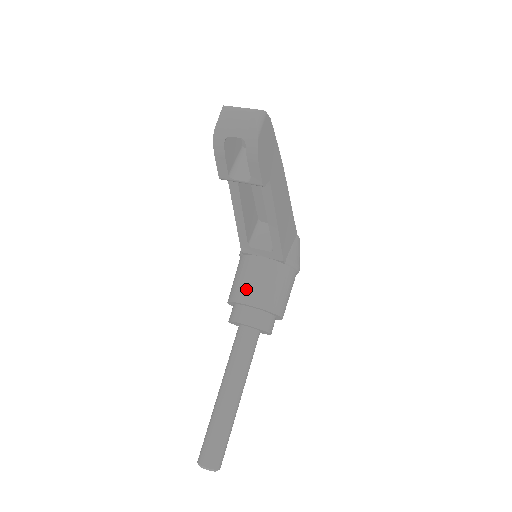
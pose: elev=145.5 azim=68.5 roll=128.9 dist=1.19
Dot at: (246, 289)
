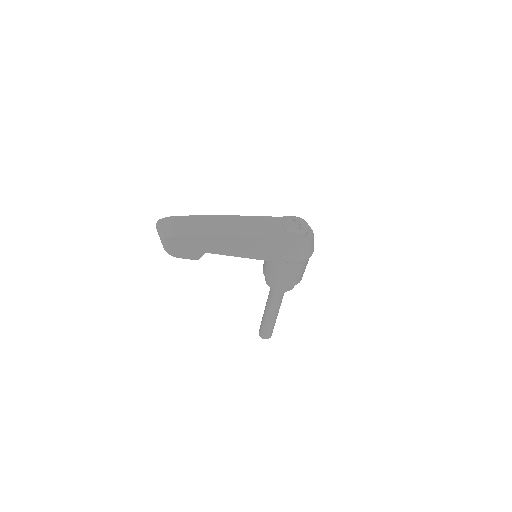
Dot at: (264, 265)
